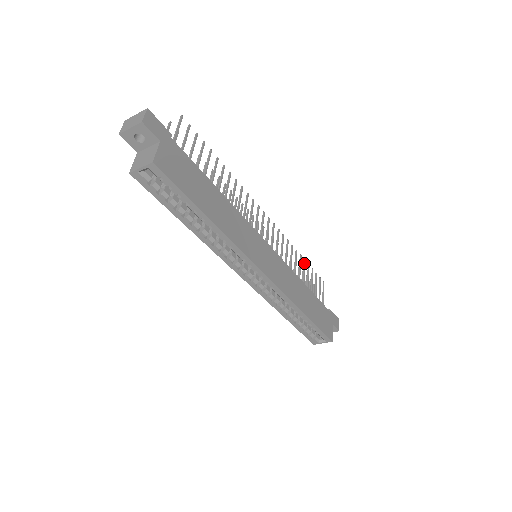
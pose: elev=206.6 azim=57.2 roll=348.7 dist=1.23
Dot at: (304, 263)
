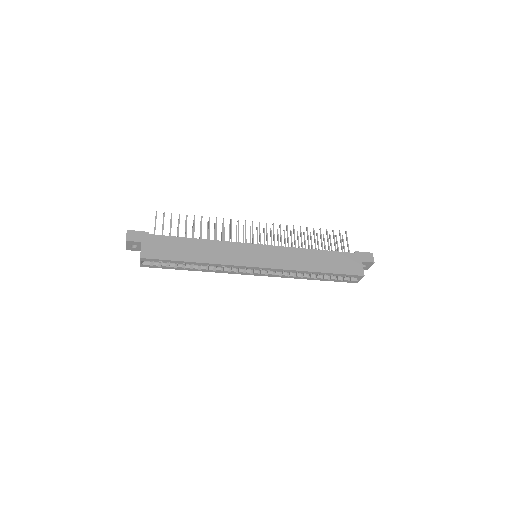
Dot at: (313, 231)
